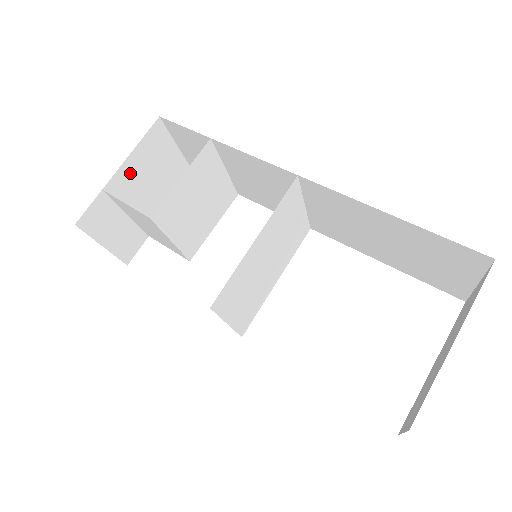
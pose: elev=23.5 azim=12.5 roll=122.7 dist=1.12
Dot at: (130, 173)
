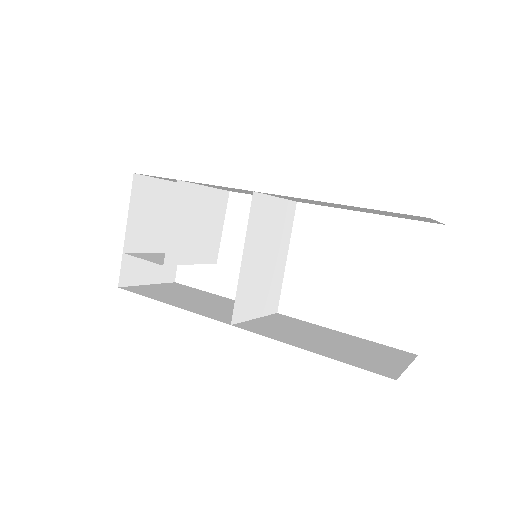
Dot at: (136, 226)
